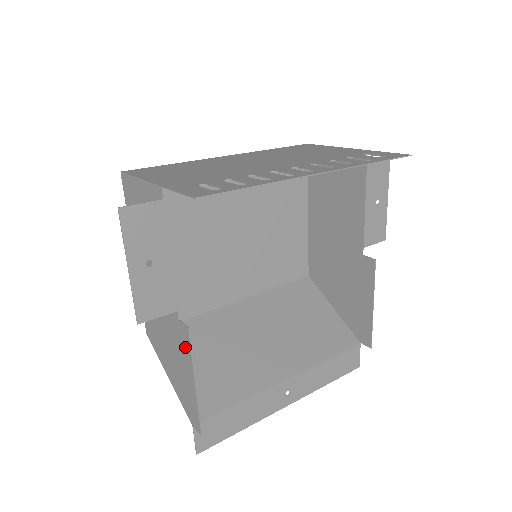
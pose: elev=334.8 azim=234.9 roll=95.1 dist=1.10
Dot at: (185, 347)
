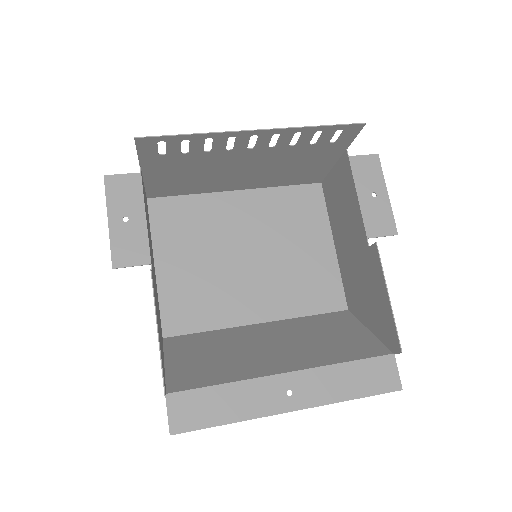
Dot at: occluded
